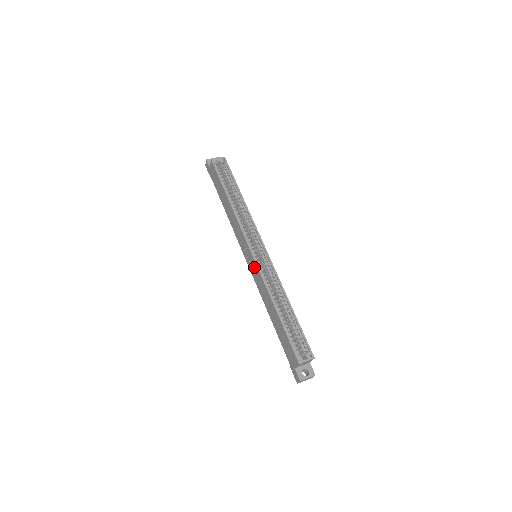
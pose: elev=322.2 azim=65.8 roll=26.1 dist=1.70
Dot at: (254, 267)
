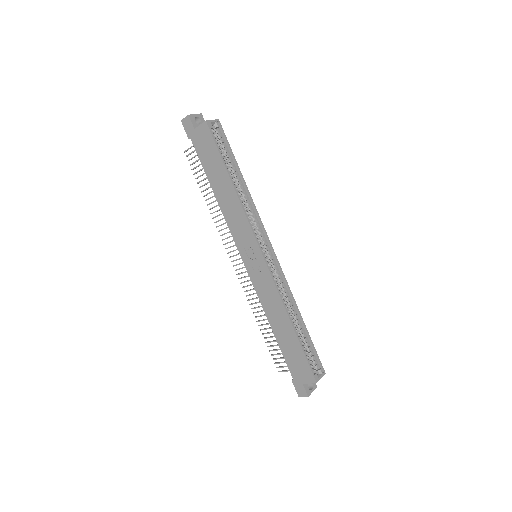
Dot at: (262, 273)
